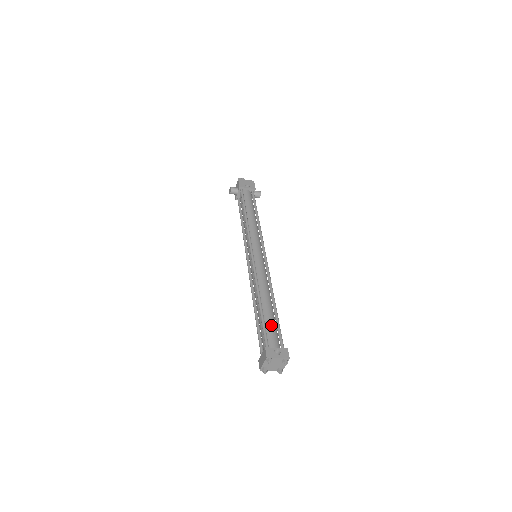
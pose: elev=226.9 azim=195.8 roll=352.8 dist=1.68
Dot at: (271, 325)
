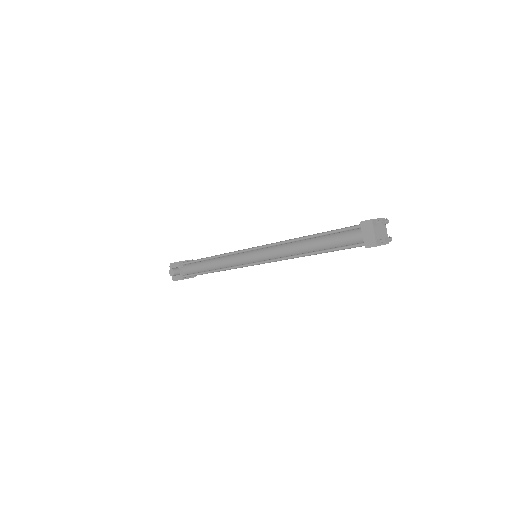
Dot at: occluded
